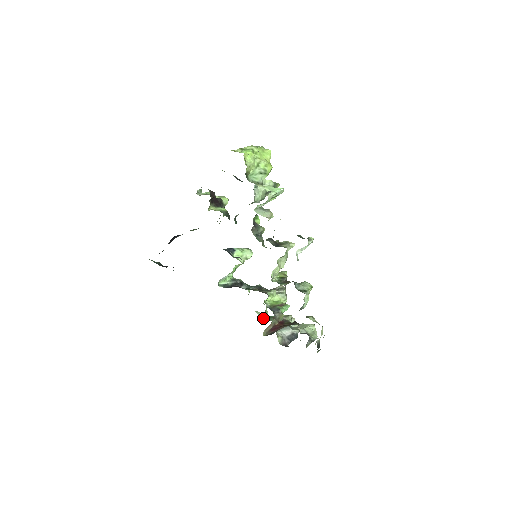
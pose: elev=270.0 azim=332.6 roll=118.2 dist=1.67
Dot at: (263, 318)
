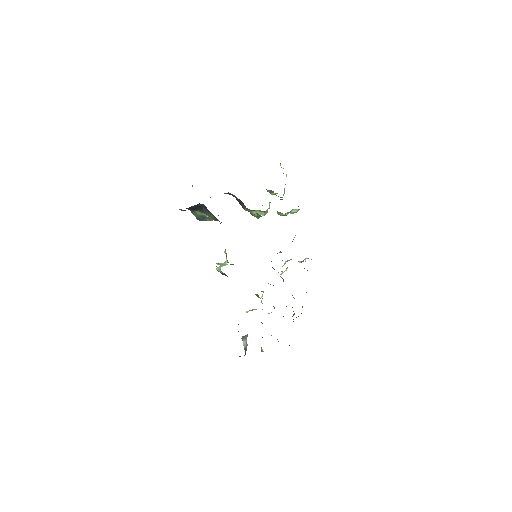
Dot at: occluded
